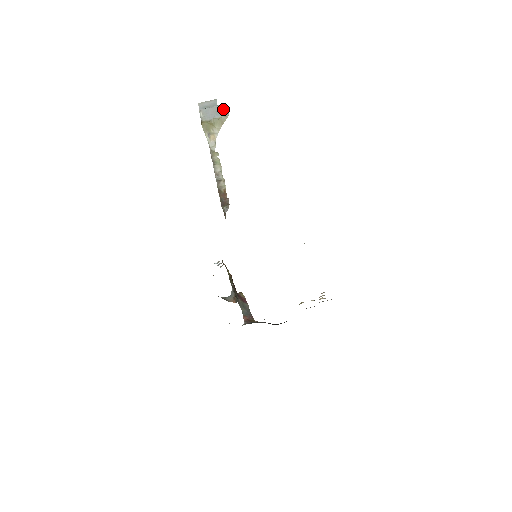
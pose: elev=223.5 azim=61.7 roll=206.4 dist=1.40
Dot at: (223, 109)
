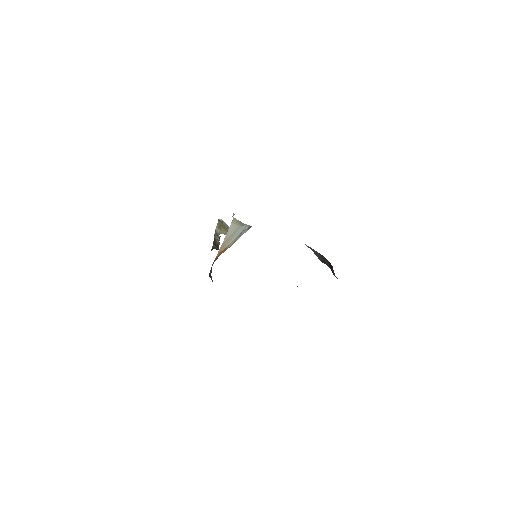
Dot at: occluded
